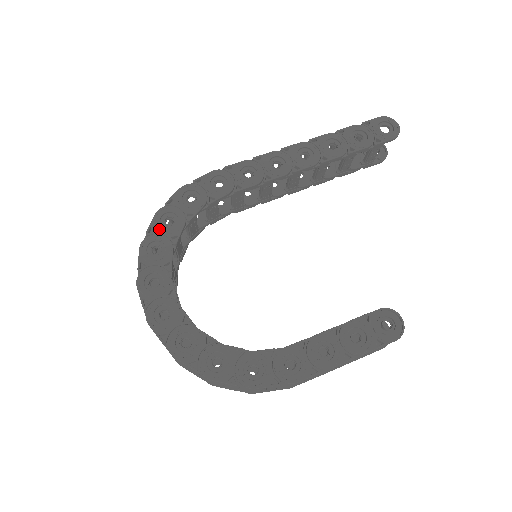
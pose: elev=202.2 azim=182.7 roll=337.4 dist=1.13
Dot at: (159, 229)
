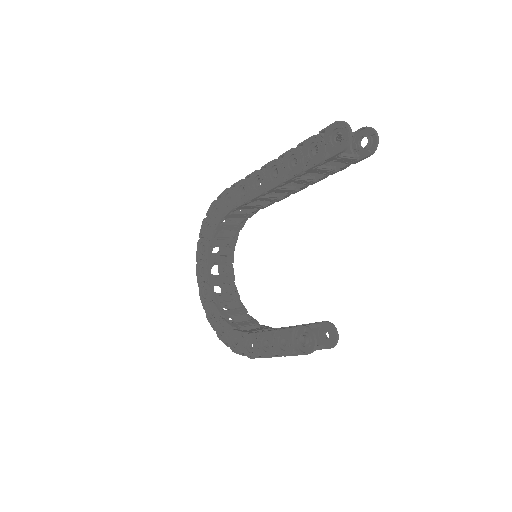
Dot at: (203, 234)
